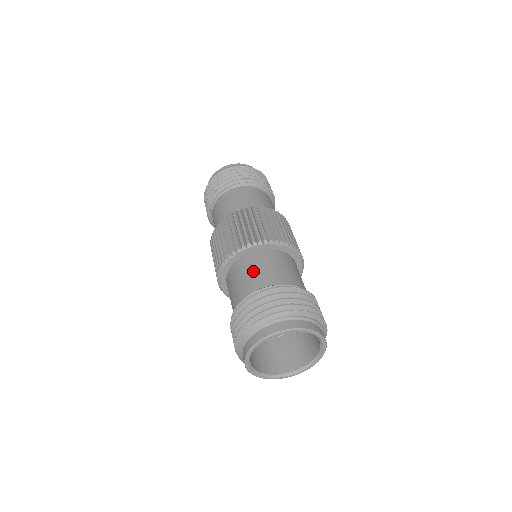
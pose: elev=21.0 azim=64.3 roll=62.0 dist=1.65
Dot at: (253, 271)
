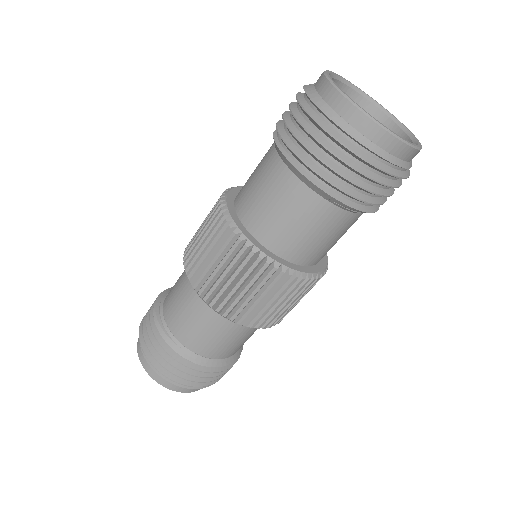
Dot at: occluded
